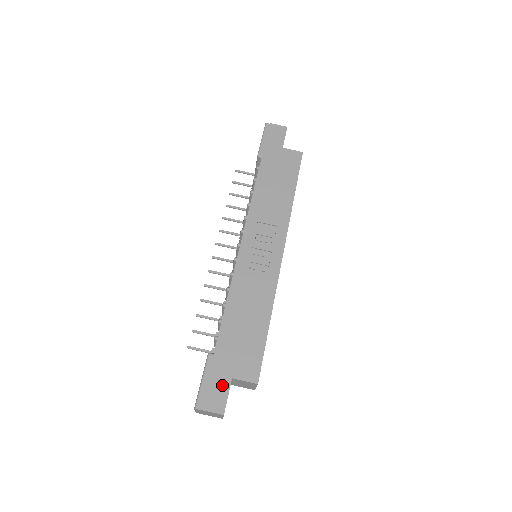
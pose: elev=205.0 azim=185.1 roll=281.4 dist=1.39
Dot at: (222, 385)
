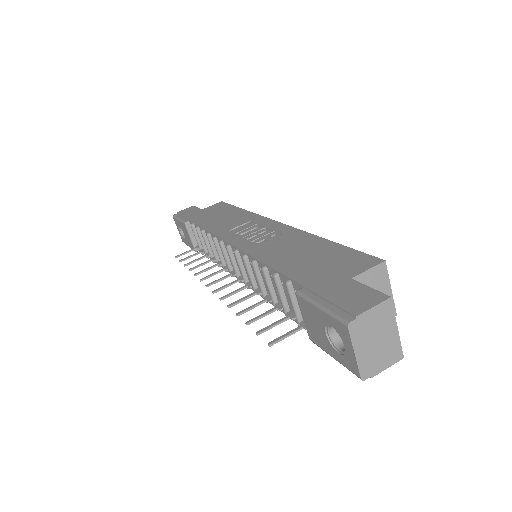
Dot at: (349, 288)
